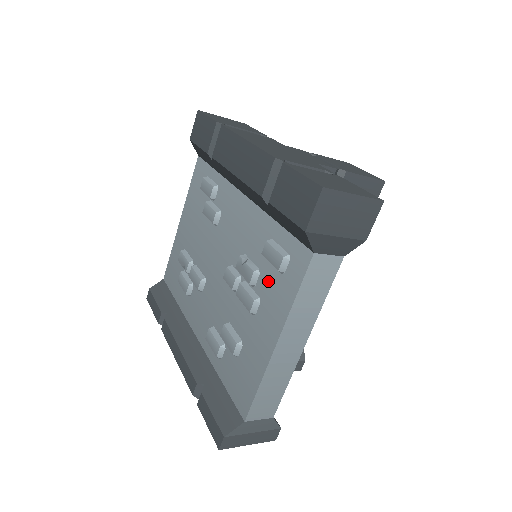
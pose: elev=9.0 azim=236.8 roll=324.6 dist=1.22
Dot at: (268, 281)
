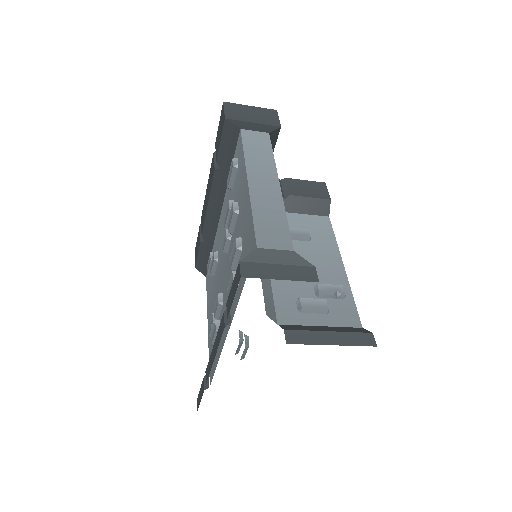
Dot at: (236, 187)
